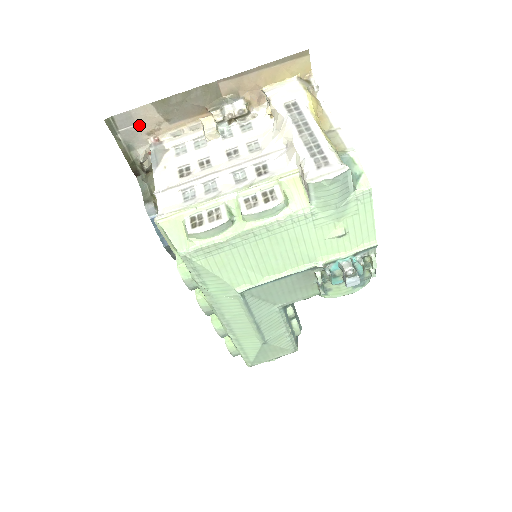
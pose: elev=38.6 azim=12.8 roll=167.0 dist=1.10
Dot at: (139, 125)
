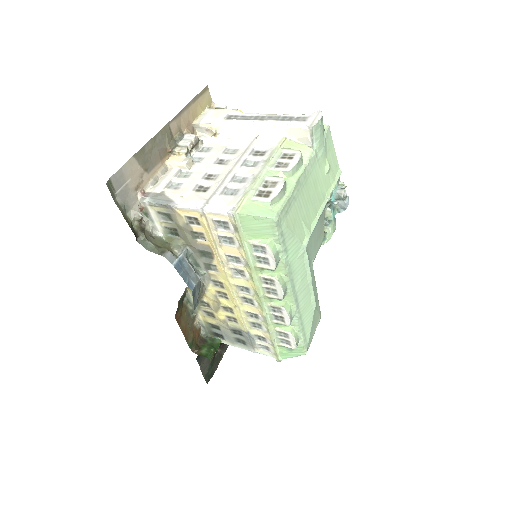
Dot at: (128, 182)
